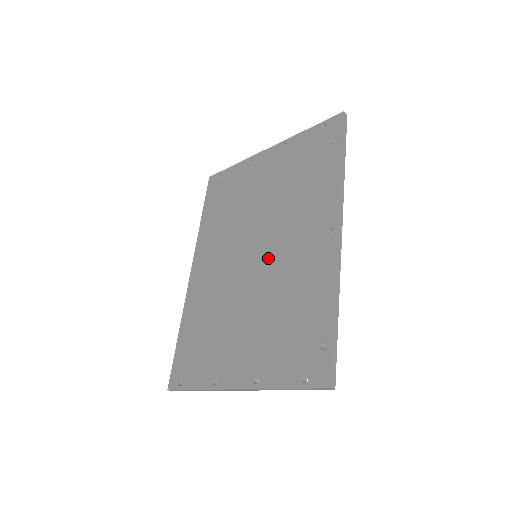
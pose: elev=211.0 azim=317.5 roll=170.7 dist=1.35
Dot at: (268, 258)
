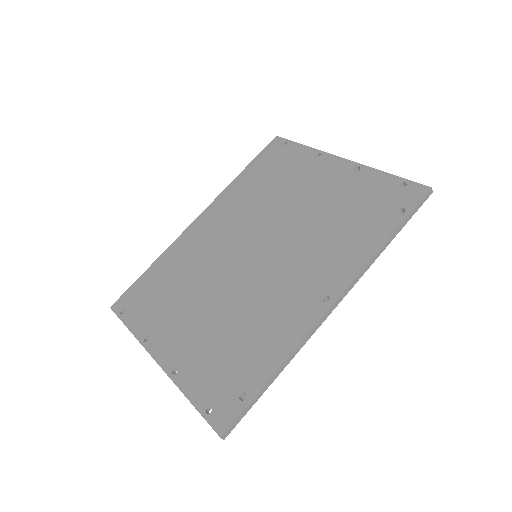
Dot at: (262, 270)
